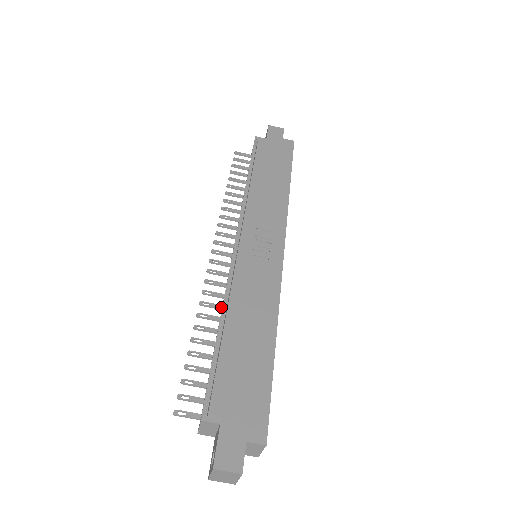
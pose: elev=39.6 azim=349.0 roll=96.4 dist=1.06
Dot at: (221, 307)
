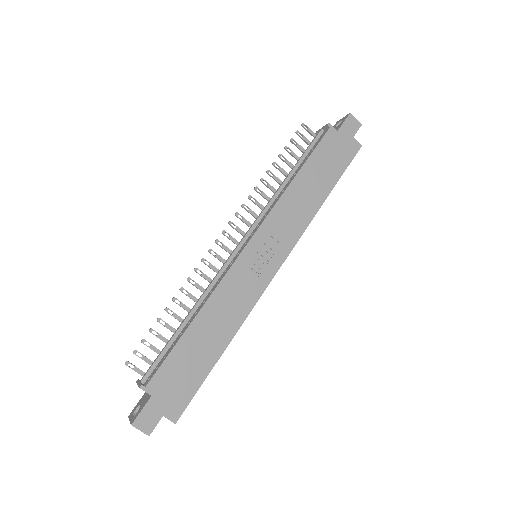
Dot at: (203, 290)
